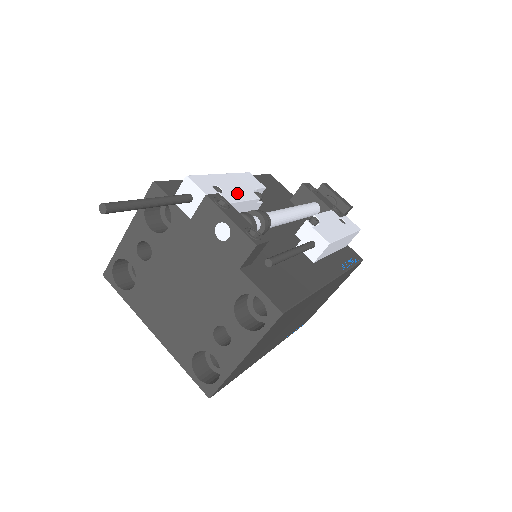
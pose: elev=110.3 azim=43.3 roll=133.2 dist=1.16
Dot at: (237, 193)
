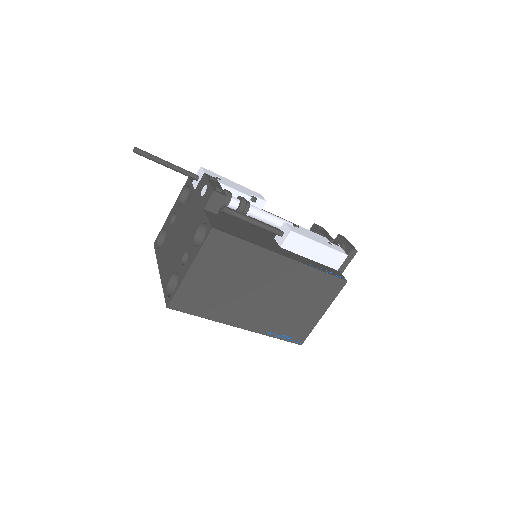
Dot at: (233, 186)
